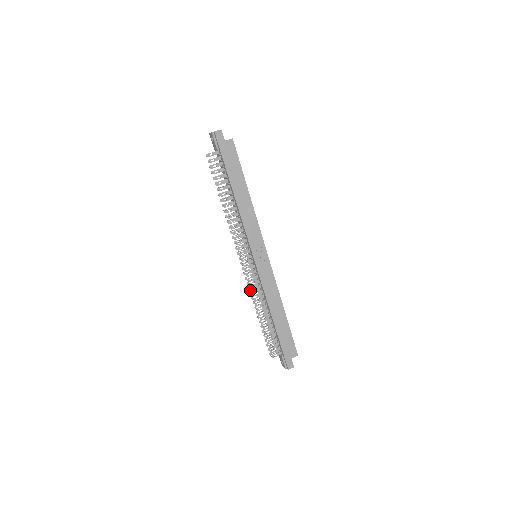
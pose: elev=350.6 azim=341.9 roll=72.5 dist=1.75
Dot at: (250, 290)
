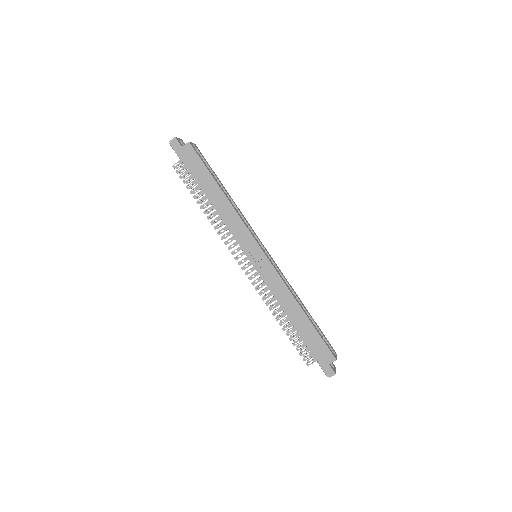
Dot at: occluded
